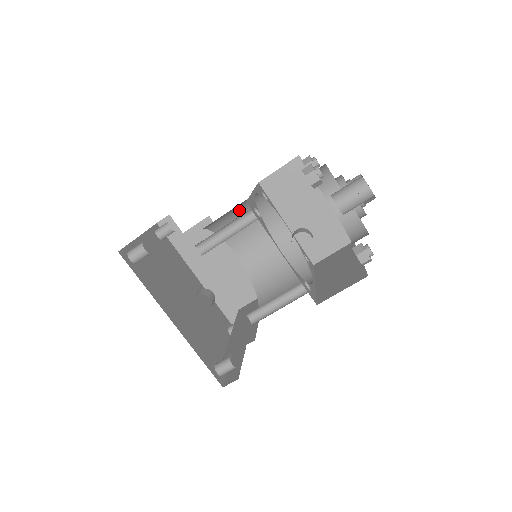
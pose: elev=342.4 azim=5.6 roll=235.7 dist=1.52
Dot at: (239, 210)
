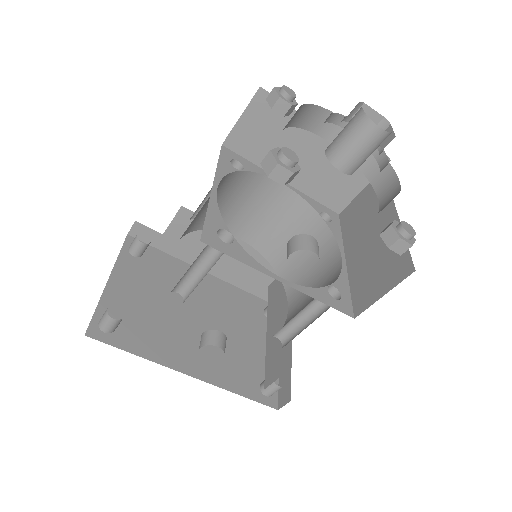
Dot at: occluded
